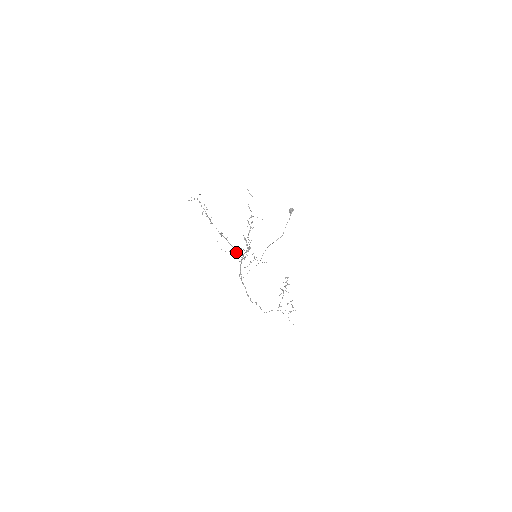
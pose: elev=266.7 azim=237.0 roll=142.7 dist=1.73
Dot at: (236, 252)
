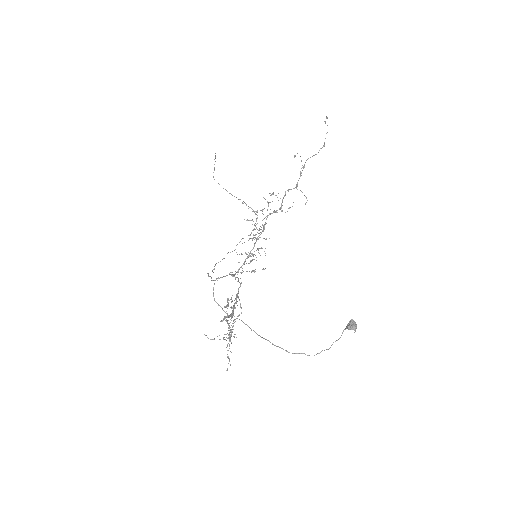
Dot at: (232, 308)
